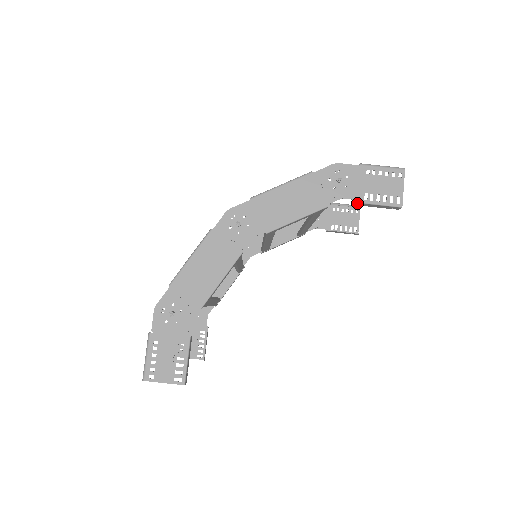
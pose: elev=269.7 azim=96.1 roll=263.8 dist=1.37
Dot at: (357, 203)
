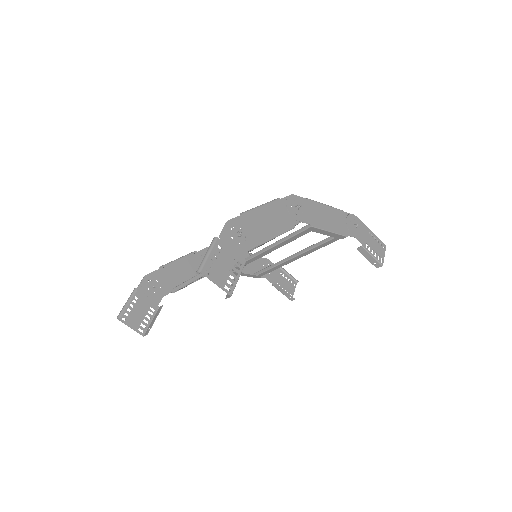
Dot at: (361, 247)
